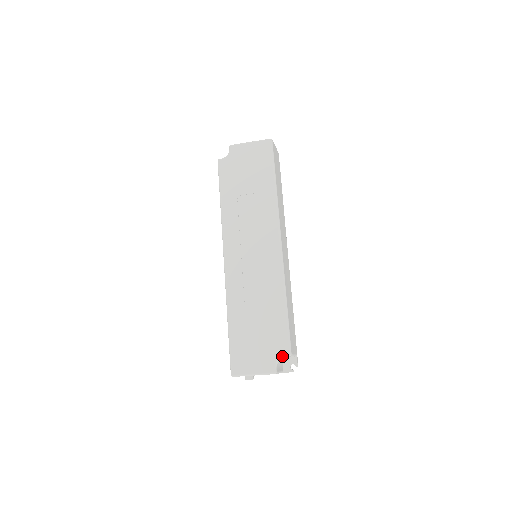
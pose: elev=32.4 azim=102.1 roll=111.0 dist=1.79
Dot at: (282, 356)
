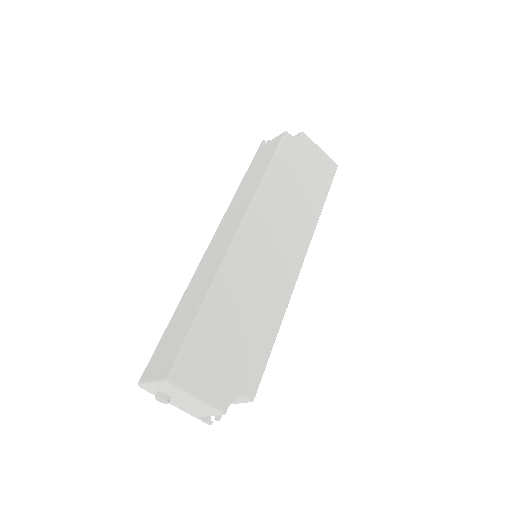
Dot at: (244, 396)
